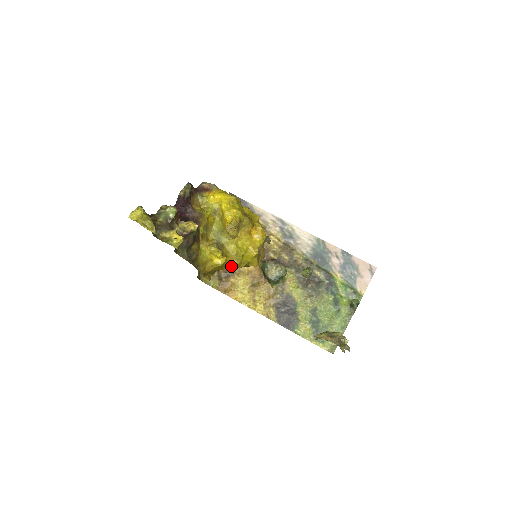
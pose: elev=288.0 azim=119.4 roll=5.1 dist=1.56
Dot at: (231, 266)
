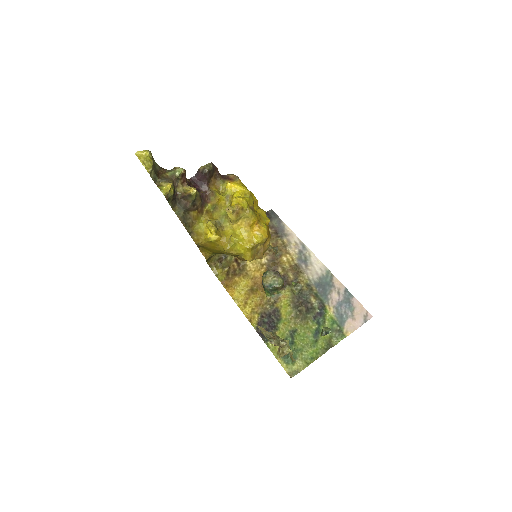
Dot at: (223, 248)
